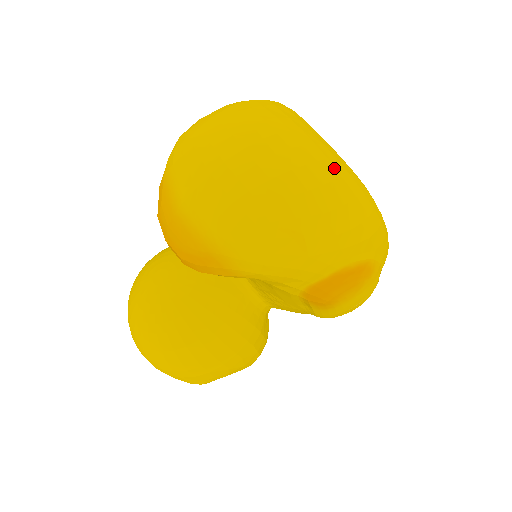
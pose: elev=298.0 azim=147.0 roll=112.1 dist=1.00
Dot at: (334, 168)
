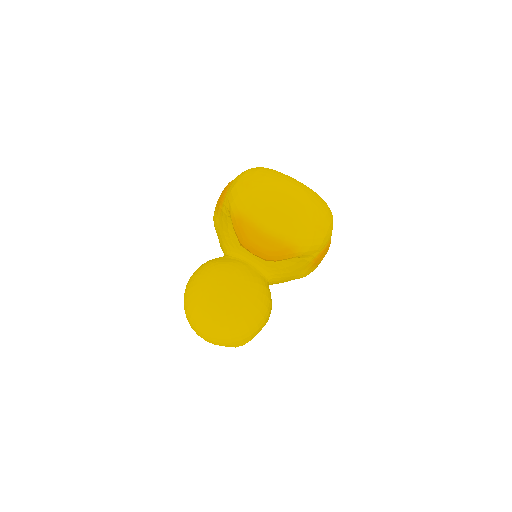
Dot at: (317, 195)
